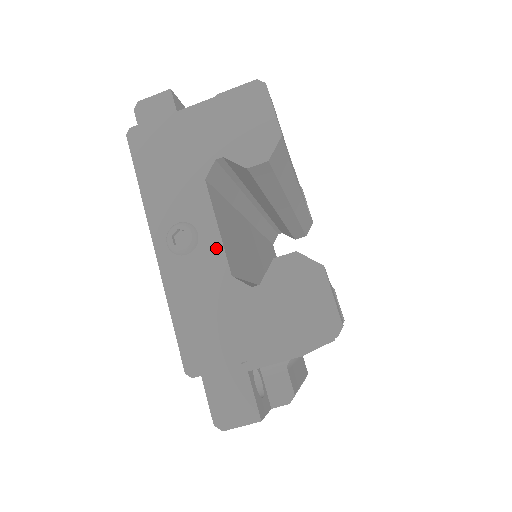
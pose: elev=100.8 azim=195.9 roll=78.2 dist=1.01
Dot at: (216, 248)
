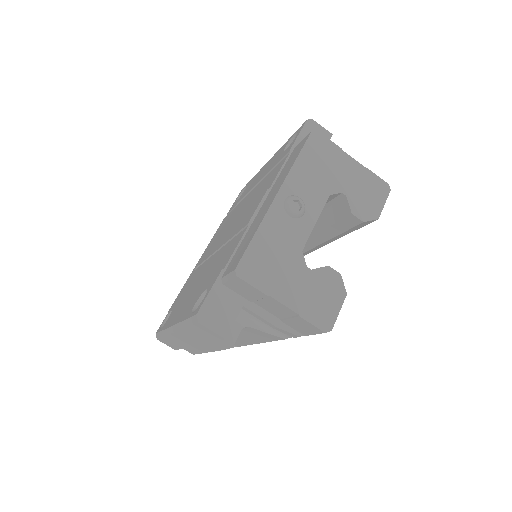
Dot at: (307, 230)
